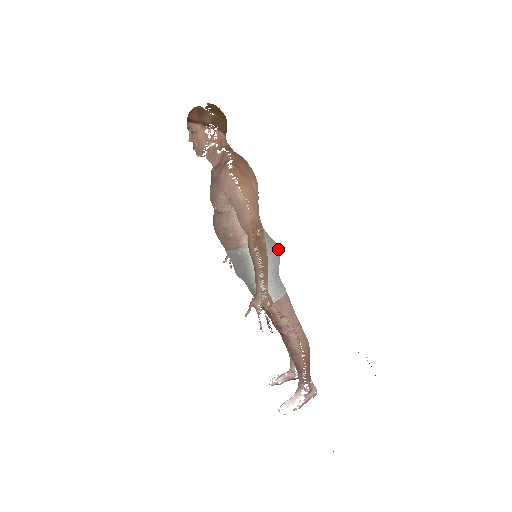
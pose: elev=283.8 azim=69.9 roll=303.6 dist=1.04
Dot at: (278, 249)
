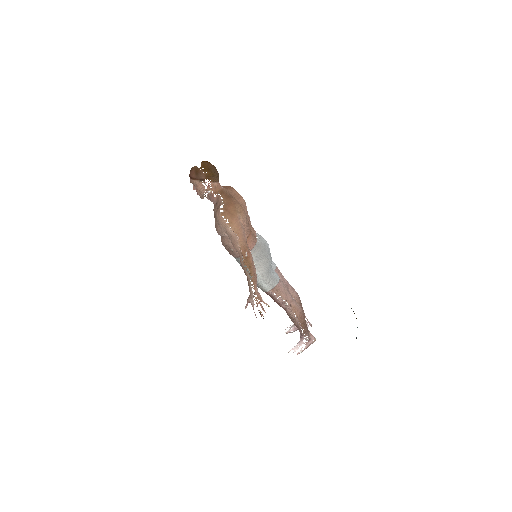
Dot at: (269, 253)
